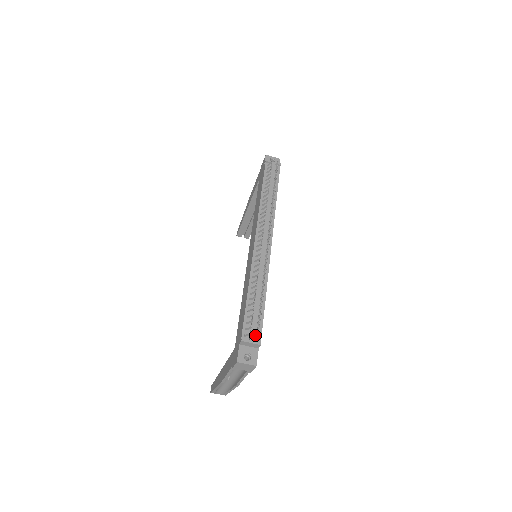
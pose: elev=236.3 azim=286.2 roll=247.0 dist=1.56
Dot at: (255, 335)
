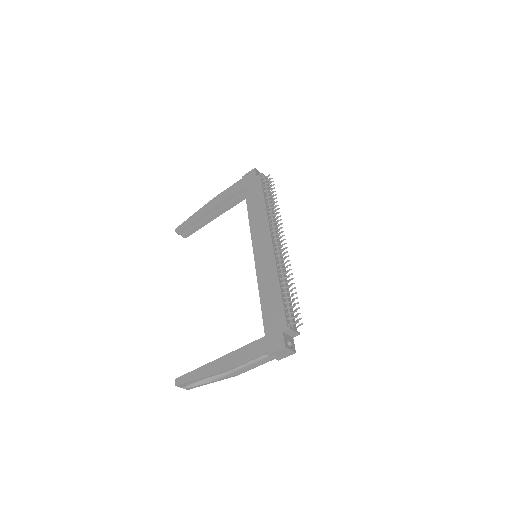
Dot at: (293, 325)
